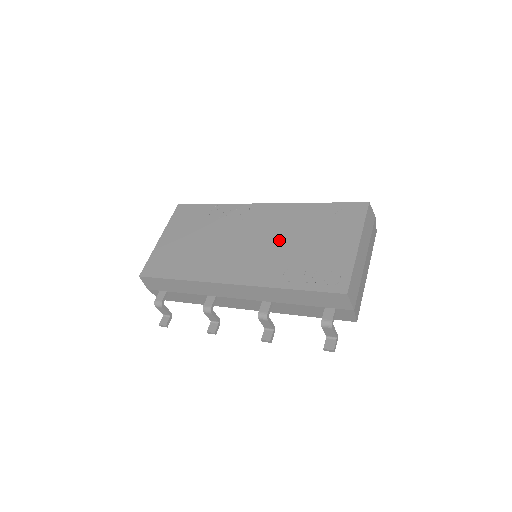
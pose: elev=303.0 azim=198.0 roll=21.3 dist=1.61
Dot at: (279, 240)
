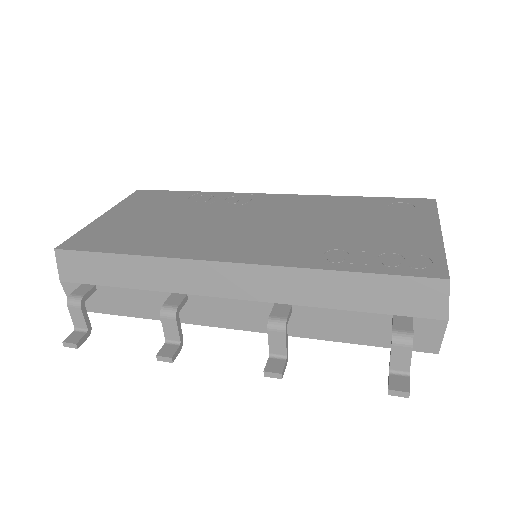
Dot at: (306, 223)
